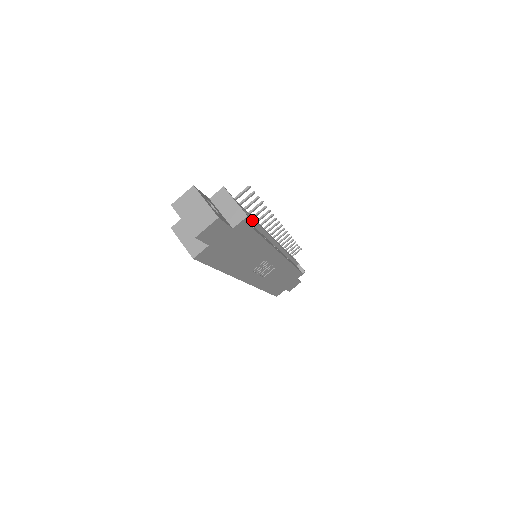
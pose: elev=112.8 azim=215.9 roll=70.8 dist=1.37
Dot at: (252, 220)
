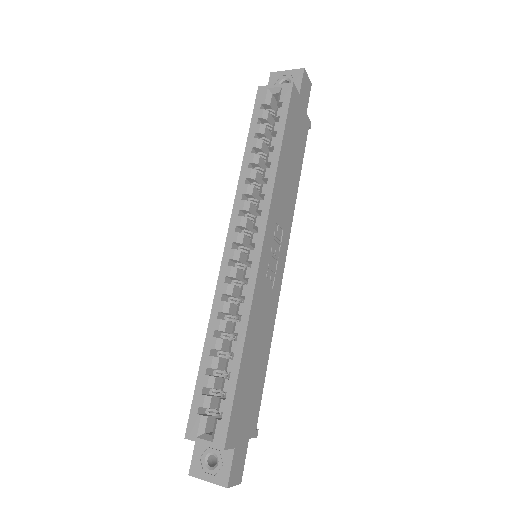
Dot at: occluded
